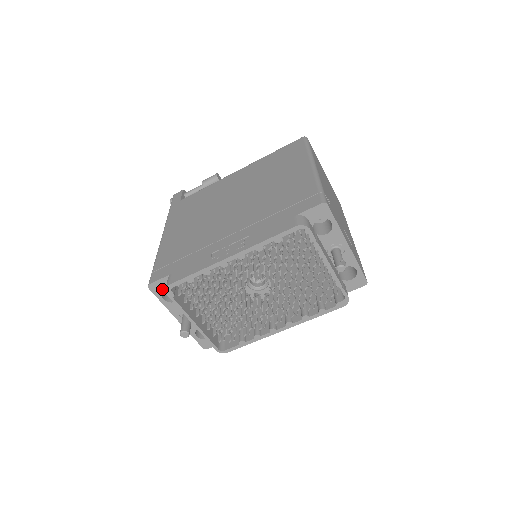
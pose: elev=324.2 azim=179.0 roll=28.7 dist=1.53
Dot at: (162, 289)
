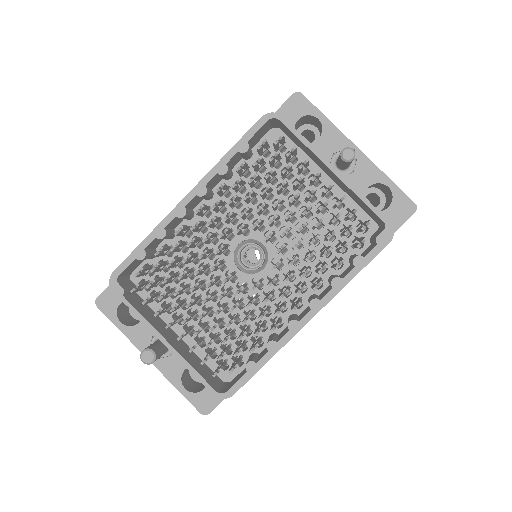
Dot at: (116, 303)
